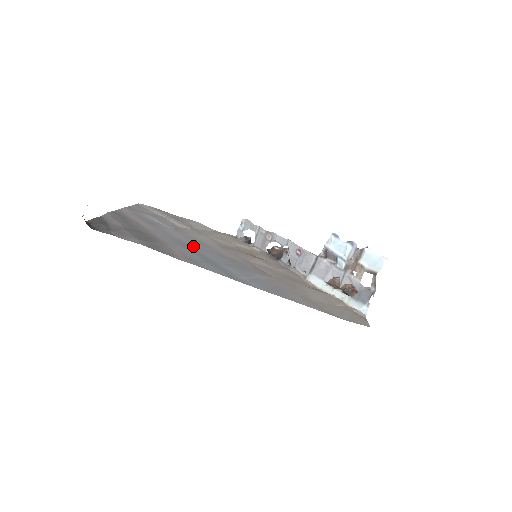
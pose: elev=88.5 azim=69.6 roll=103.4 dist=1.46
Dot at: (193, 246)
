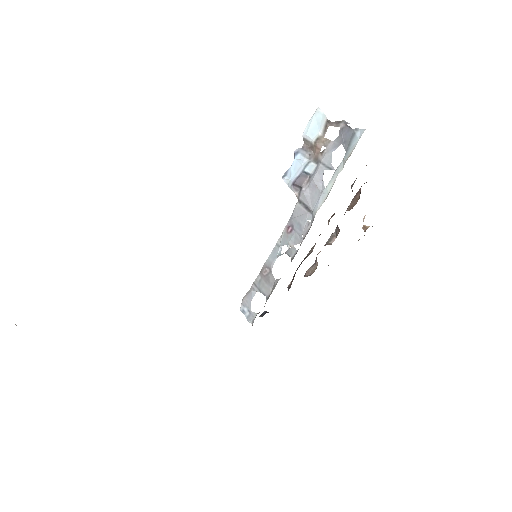
Dot at: occluded
